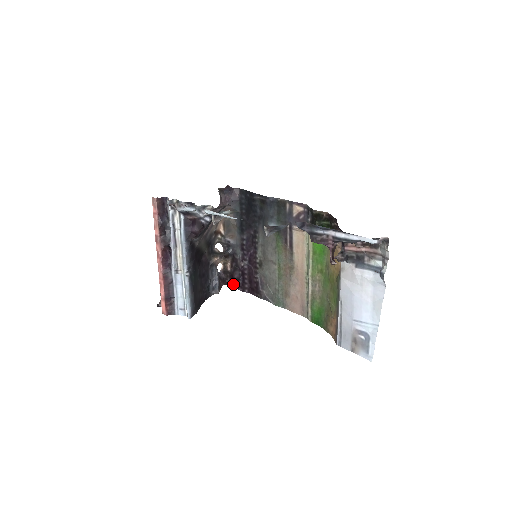
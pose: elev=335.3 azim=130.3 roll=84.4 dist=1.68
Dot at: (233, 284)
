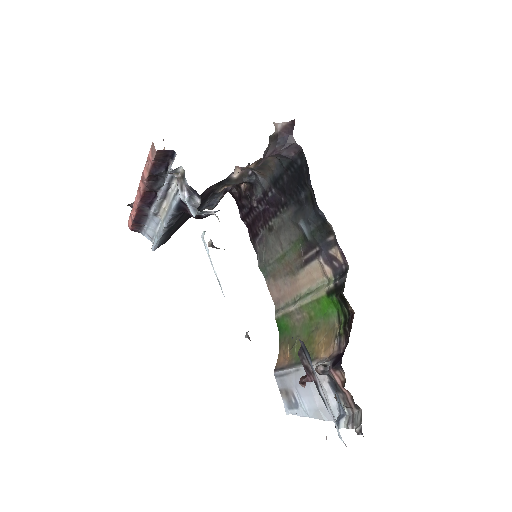
Dot at: (238, 202)
